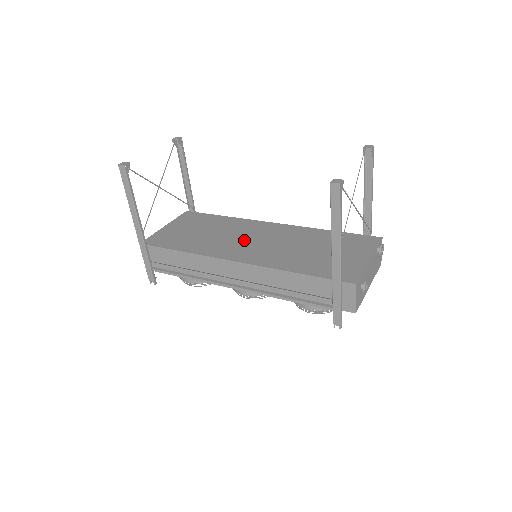
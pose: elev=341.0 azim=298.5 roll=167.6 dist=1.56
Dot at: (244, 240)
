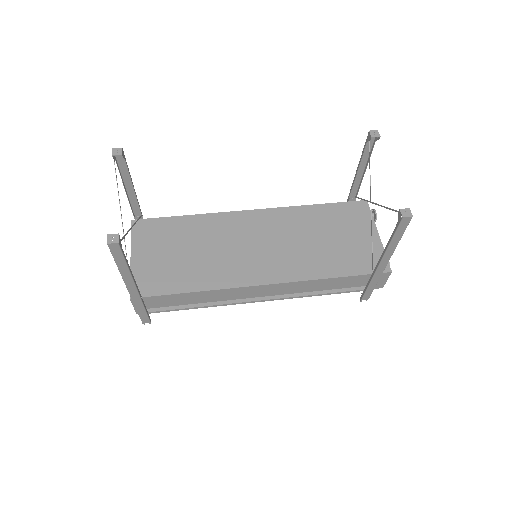
Dot at: (246, 249)
